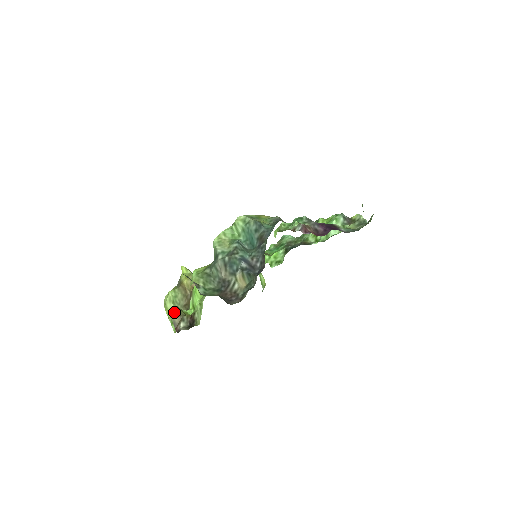
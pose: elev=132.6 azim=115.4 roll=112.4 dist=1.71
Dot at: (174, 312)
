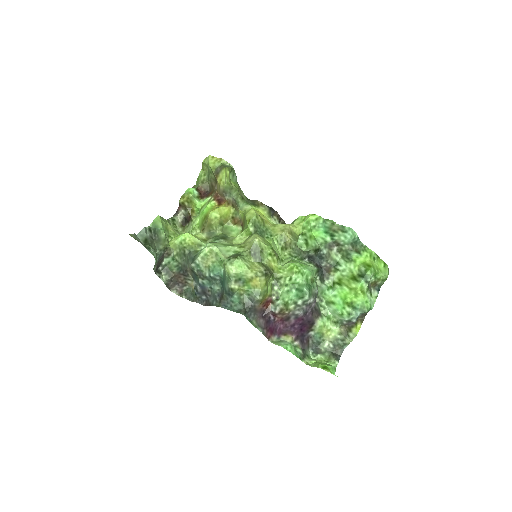
Dot at: (183, 201)
